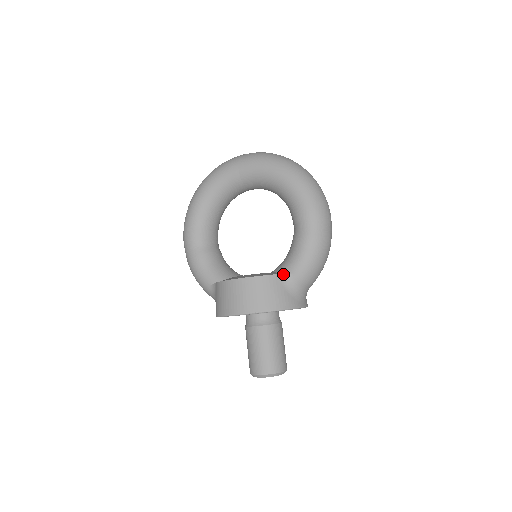
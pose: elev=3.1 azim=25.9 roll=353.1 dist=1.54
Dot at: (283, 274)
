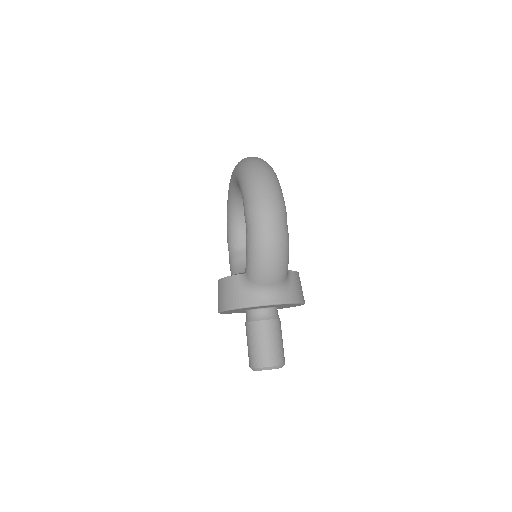
Dot at: (241, 274)
